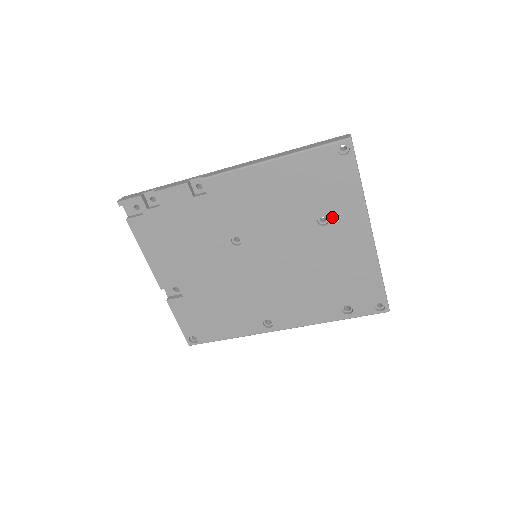
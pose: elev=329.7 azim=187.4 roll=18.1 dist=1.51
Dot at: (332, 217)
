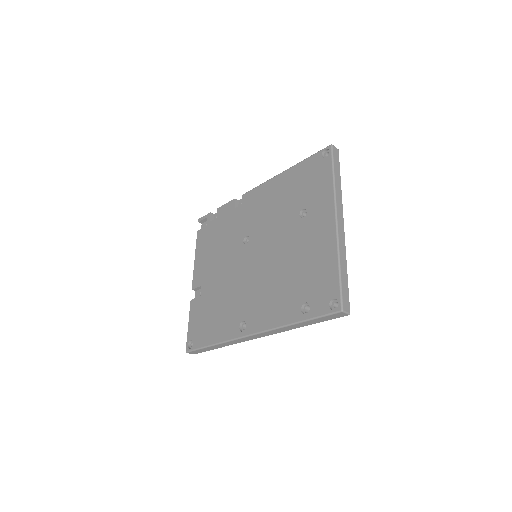
Dot at: (310, 209)
